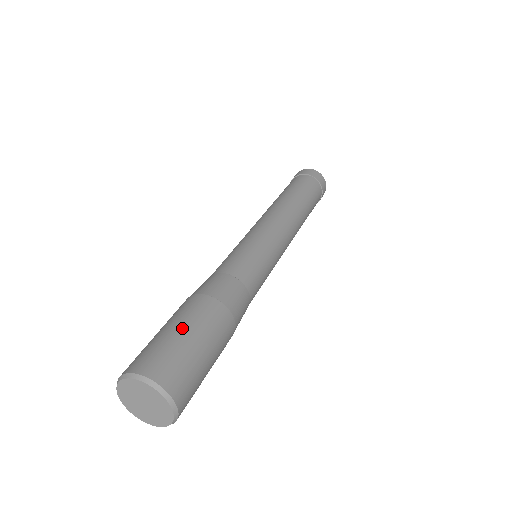
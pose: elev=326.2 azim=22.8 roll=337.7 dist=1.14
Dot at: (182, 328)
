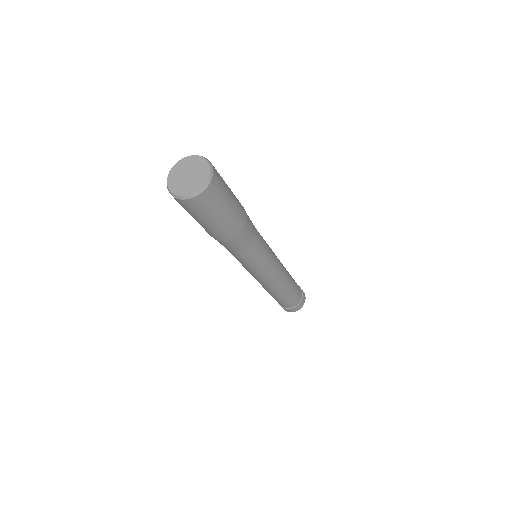
Dot at: occluded
